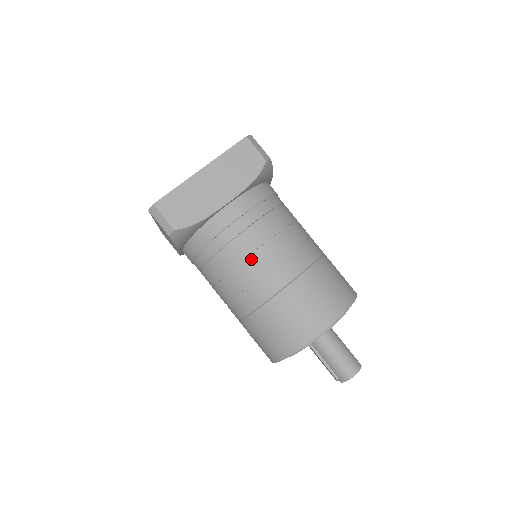
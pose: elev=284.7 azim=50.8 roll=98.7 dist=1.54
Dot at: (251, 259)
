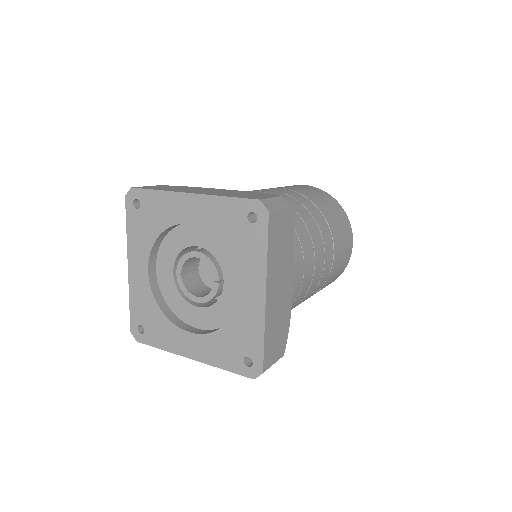
Dot at: (313, 282)
